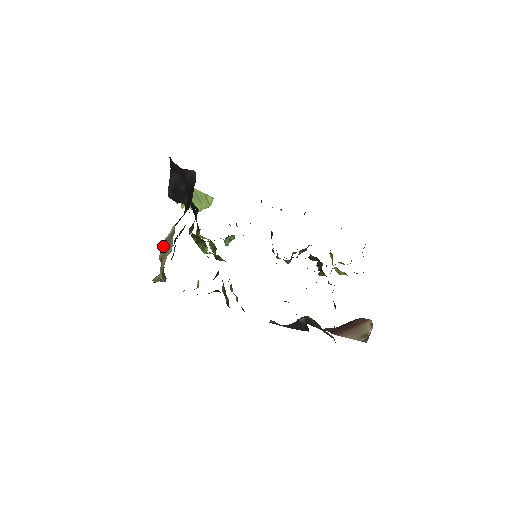
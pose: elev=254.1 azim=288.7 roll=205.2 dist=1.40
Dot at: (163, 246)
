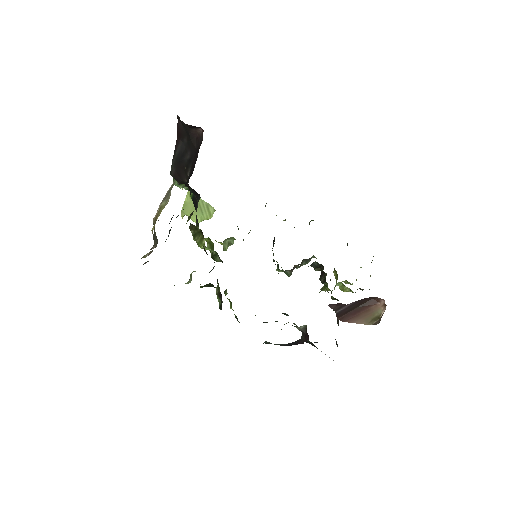
Dot at: occluded
